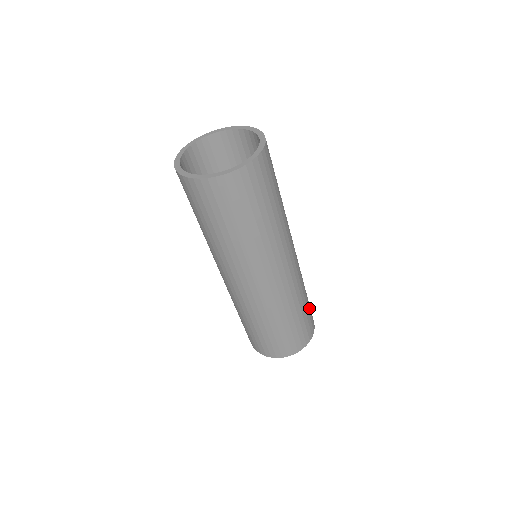
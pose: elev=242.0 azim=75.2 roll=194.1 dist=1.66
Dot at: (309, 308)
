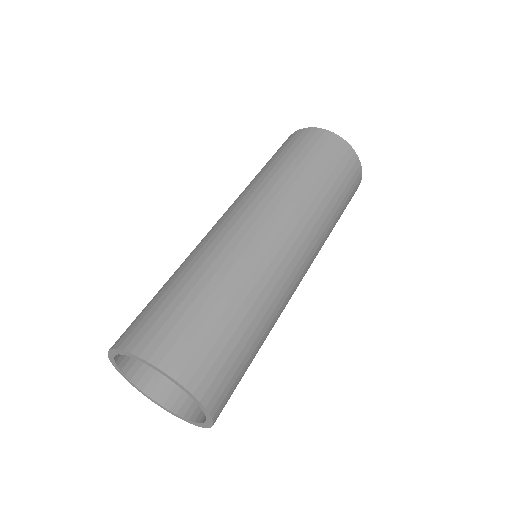
Dot at: (338, 175)
